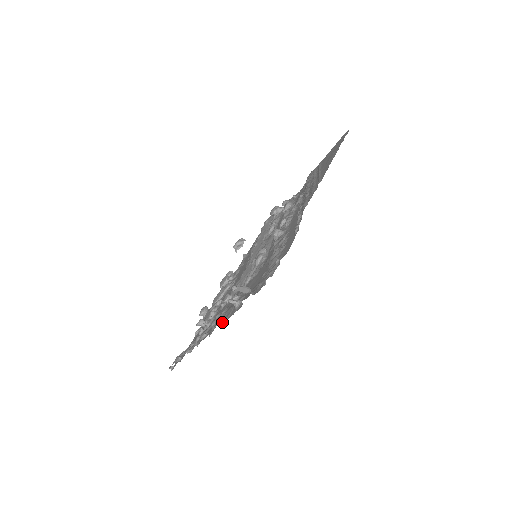
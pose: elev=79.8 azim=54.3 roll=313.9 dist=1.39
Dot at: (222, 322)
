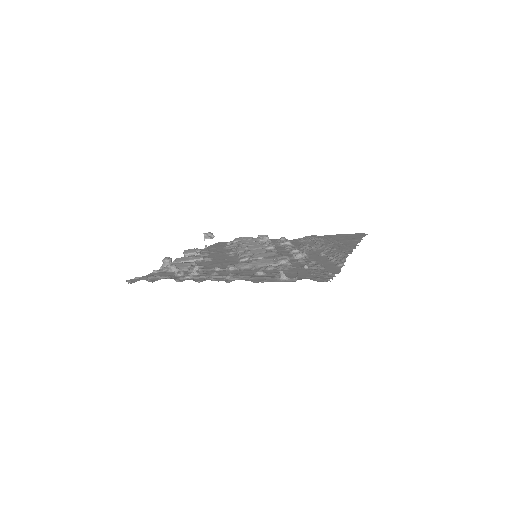
Dot at: (253, 281)
